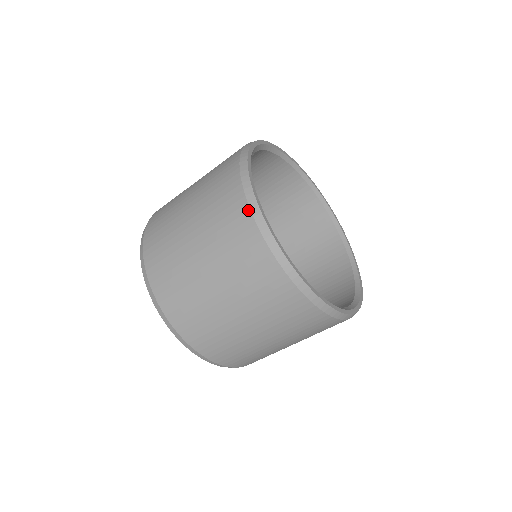
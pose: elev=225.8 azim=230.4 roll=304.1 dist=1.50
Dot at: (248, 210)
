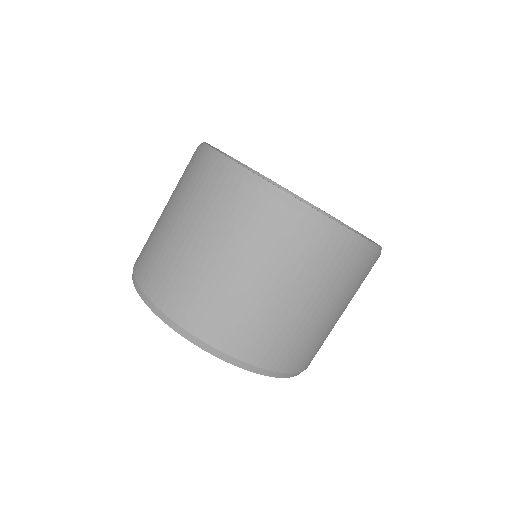
Dot at: (263, 193)
